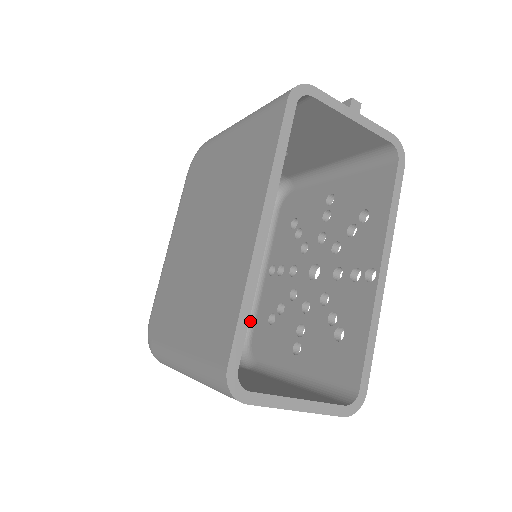
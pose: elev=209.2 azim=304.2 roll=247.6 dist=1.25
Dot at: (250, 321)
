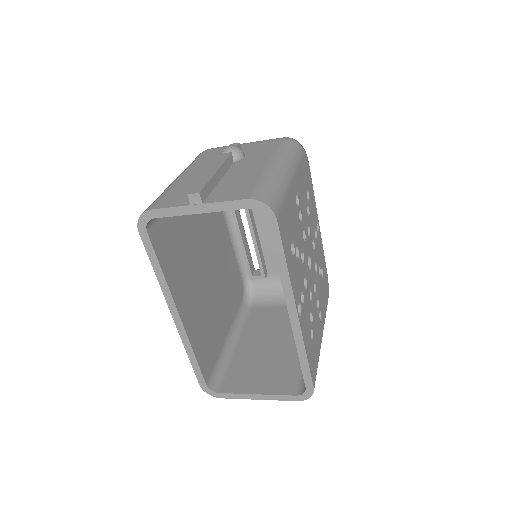
Dot at: occluded
